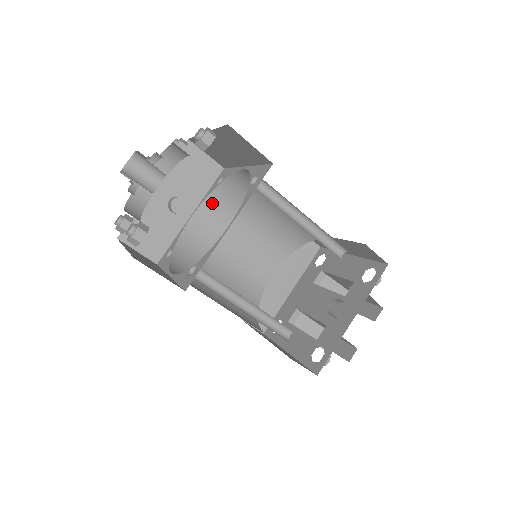
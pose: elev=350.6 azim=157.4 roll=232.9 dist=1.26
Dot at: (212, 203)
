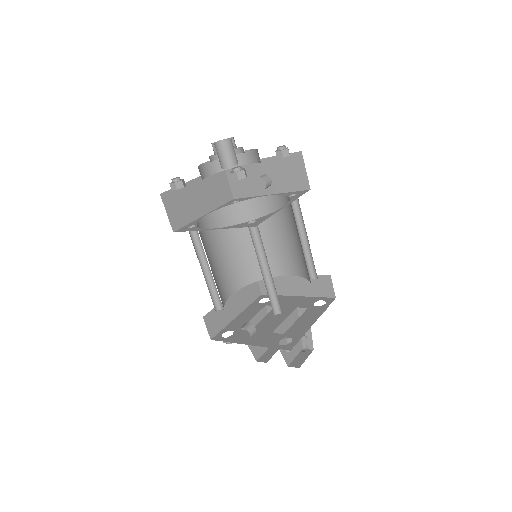
Dot at: (283, 201)
